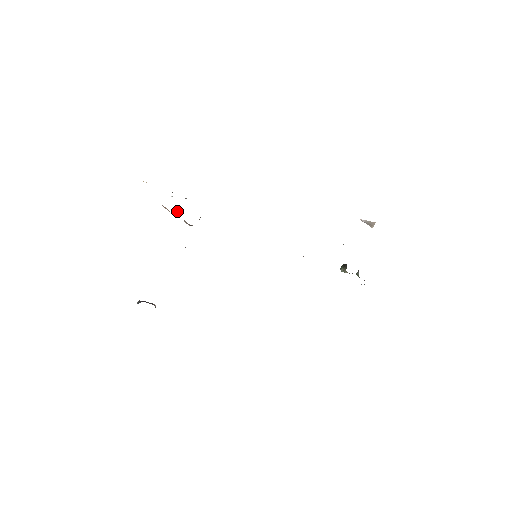
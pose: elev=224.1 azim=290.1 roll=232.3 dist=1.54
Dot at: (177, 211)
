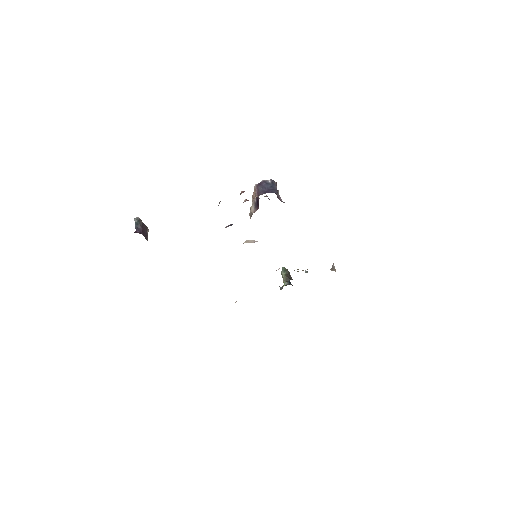
Dot at: occluded
